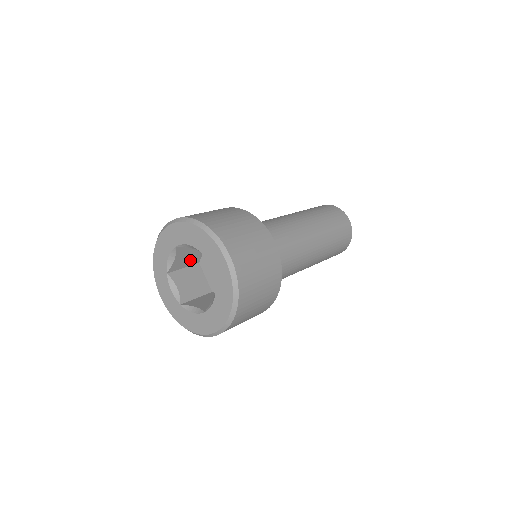
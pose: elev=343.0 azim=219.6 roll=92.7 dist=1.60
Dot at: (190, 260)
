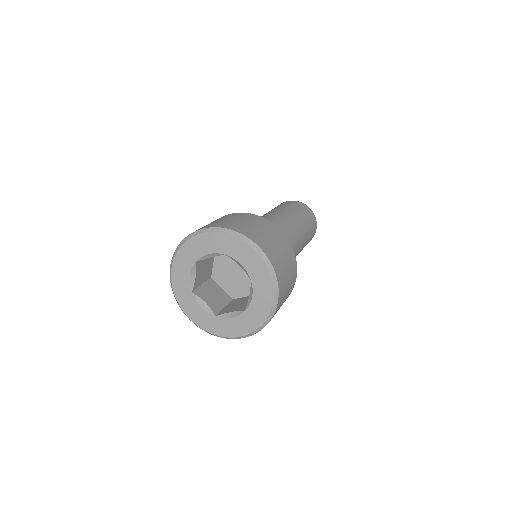
Dot at: occluded
